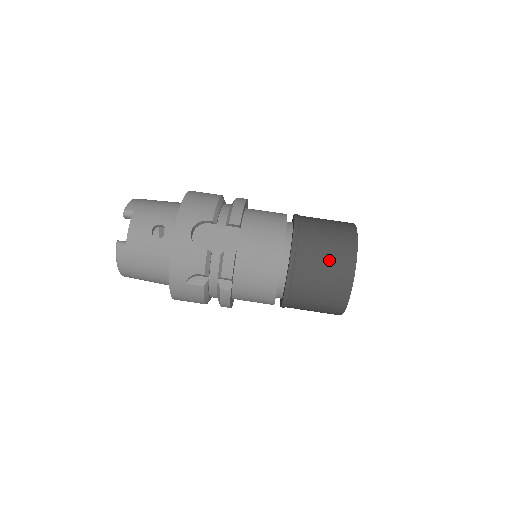
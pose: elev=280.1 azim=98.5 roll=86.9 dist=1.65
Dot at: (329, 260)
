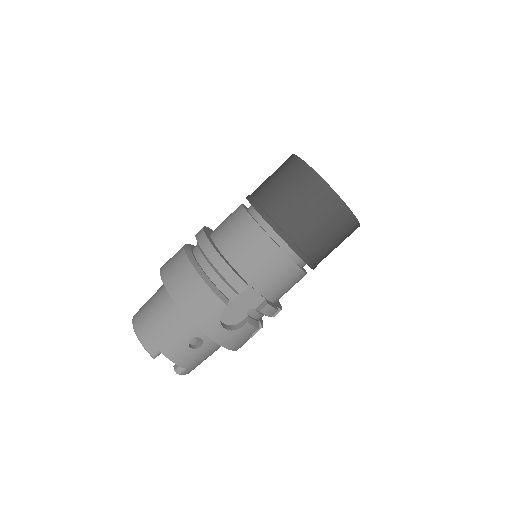
Dot at: (329, 230)
